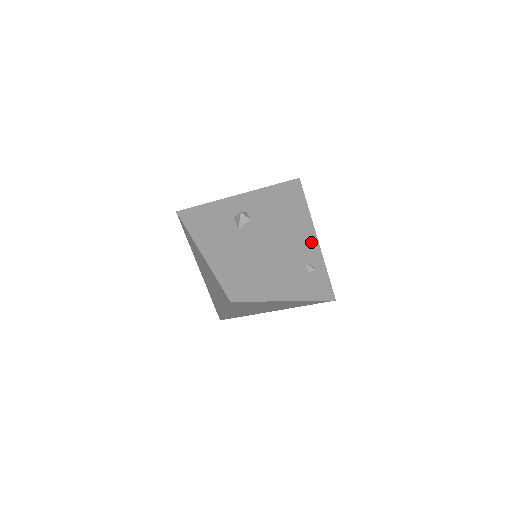
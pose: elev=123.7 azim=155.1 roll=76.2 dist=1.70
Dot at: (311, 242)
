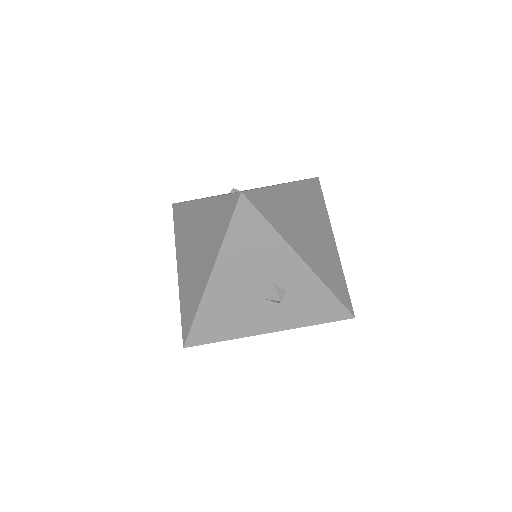
Dot at: occluded
